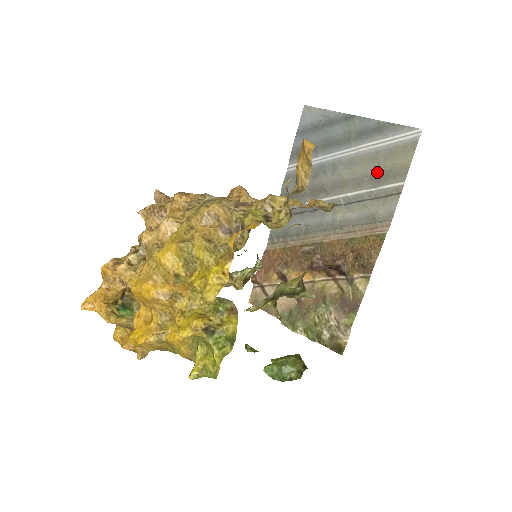
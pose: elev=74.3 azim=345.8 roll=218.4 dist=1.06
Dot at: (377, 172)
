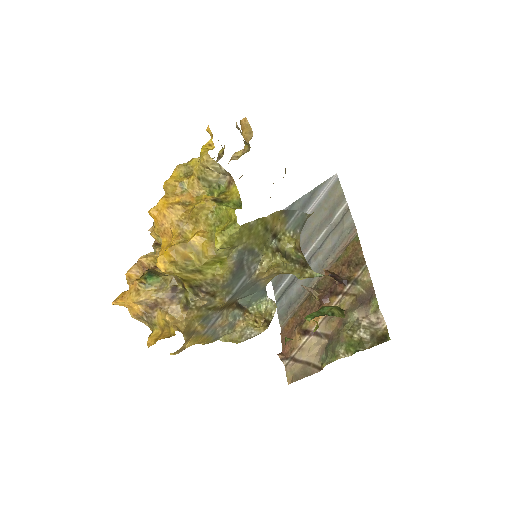
Dot at: (327, 213)
